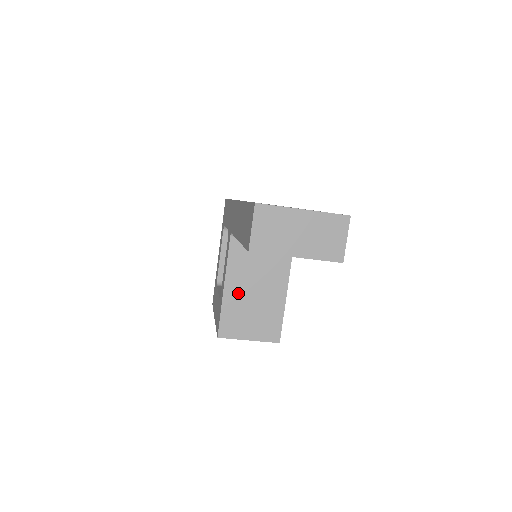
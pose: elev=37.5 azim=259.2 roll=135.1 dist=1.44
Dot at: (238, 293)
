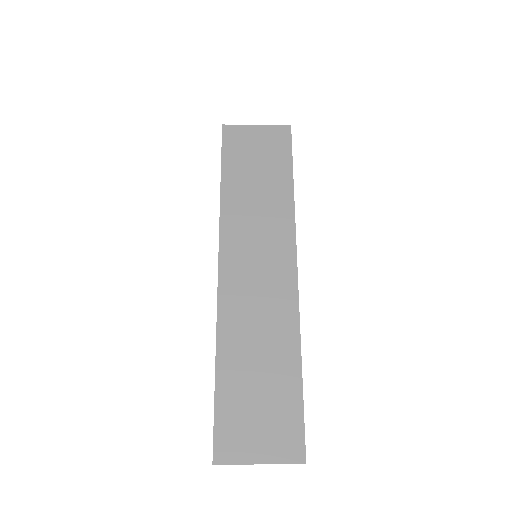
Dot at: occluded
